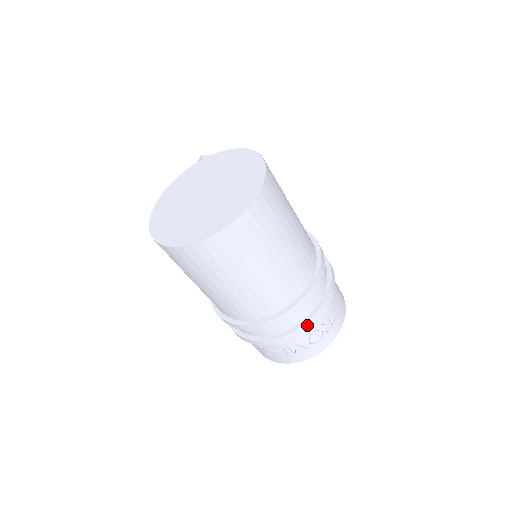
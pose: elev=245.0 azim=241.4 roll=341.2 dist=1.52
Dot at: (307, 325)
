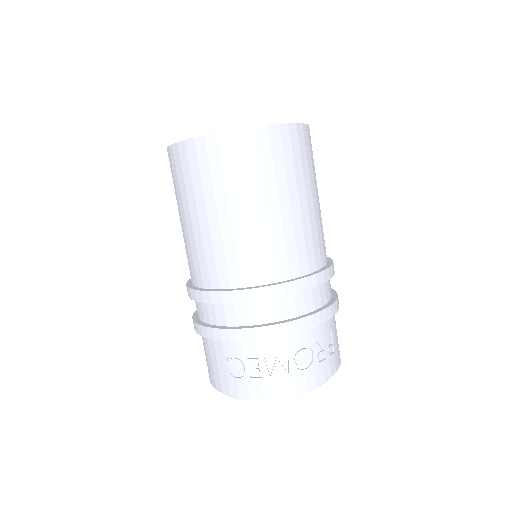
Dot at: (301, 323)
